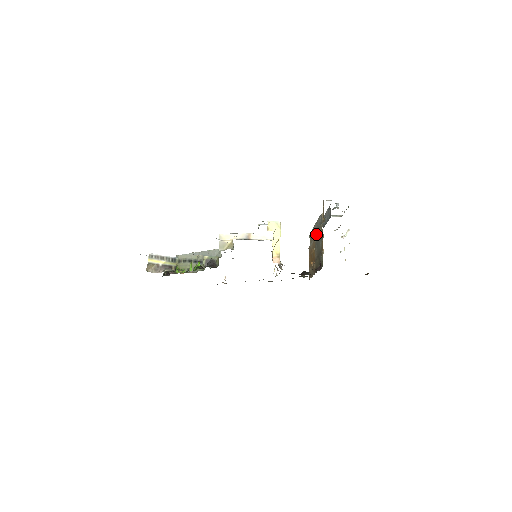
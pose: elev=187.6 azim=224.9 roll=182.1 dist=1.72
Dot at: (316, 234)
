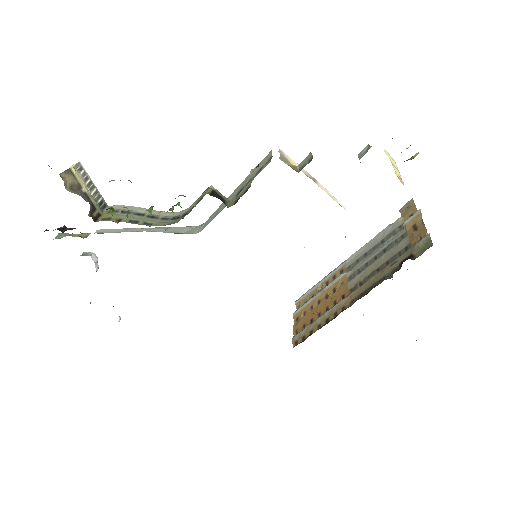
Dot at: (354, 264)
